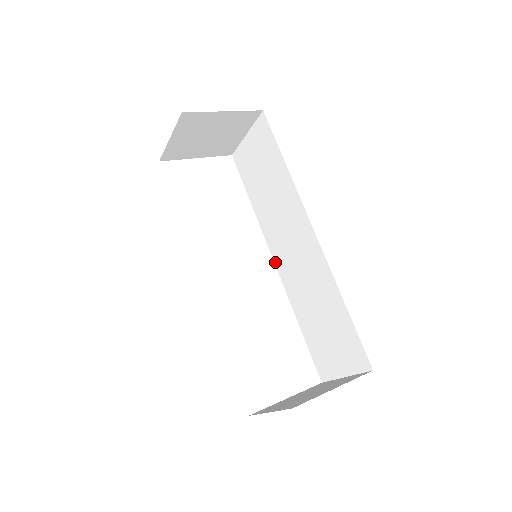
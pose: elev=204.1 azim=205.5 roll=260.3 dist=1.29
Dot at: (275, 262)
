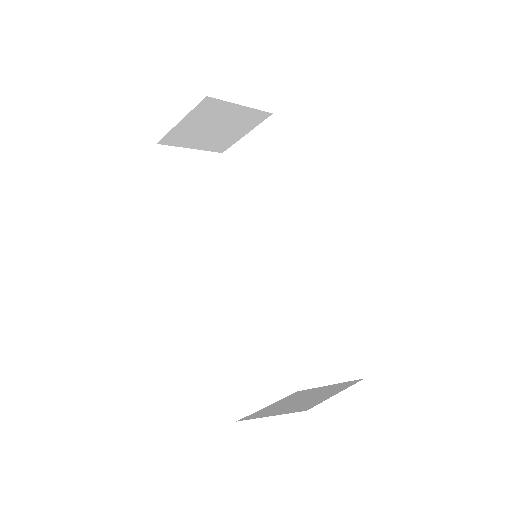
Dot at: (260, 266)
